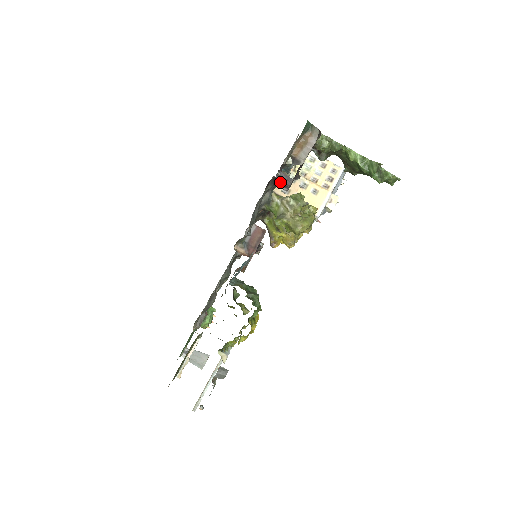
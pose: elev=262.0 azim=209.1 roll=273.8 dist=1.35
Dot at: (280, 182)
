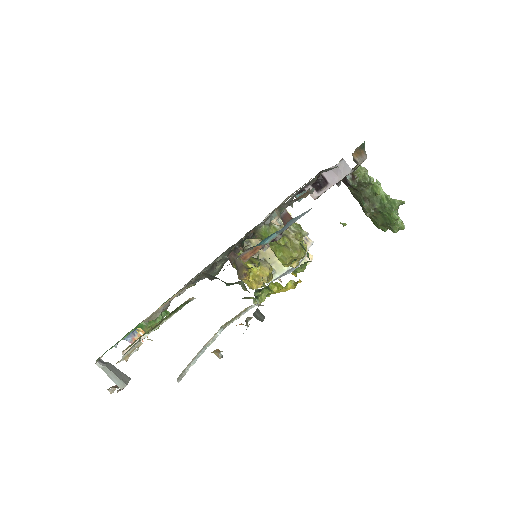
Dot at: (321, 182)
